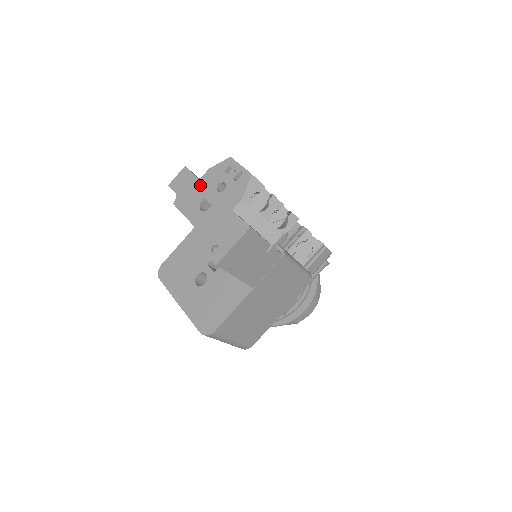
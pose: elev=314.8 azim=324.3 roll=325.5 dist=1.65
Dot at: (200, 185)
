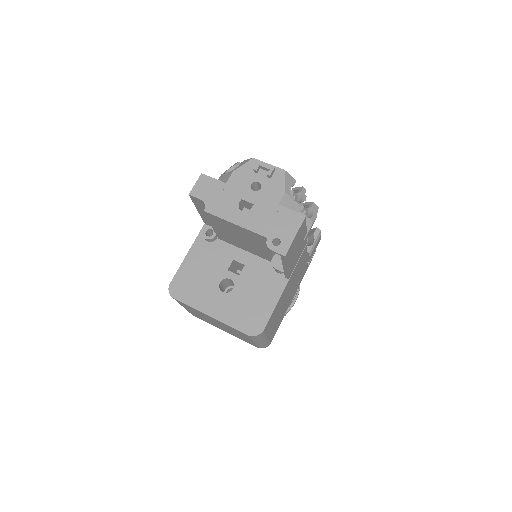
Dot at: (230, 188)
